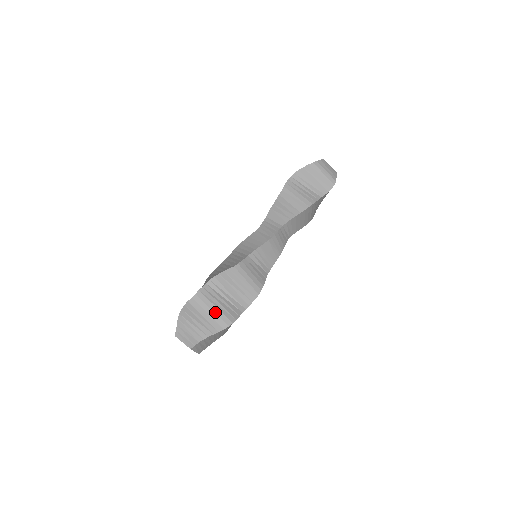
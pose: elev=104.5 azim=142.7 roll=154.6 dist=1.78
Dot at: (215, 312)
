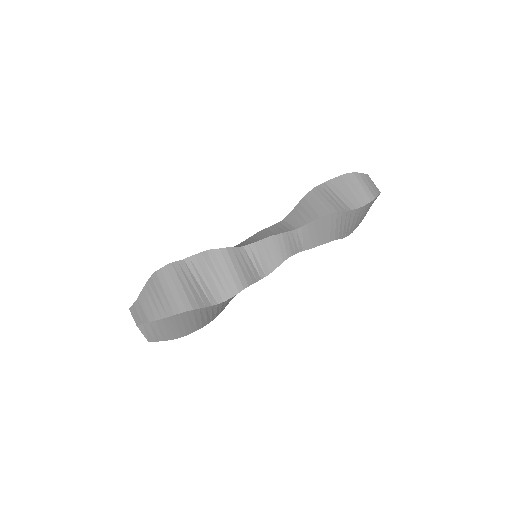
Dot at: (179, 291)
